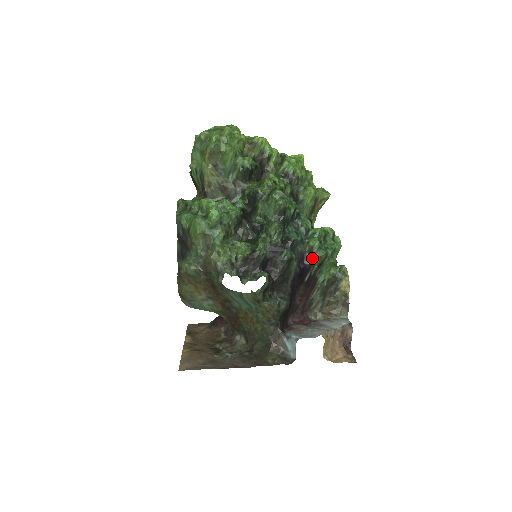
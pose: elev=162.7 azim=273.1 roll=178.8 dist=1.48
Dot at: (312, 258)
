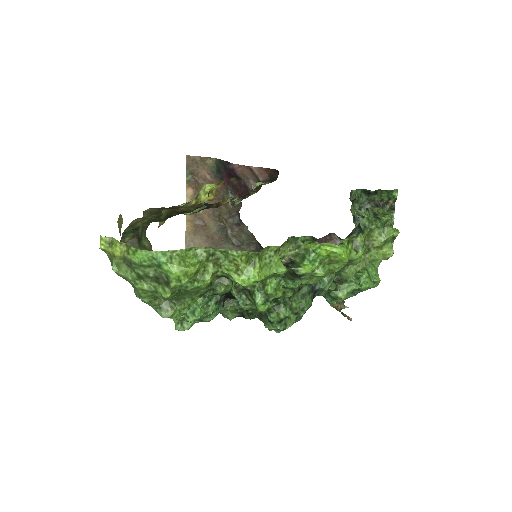
Dot at: occluded
